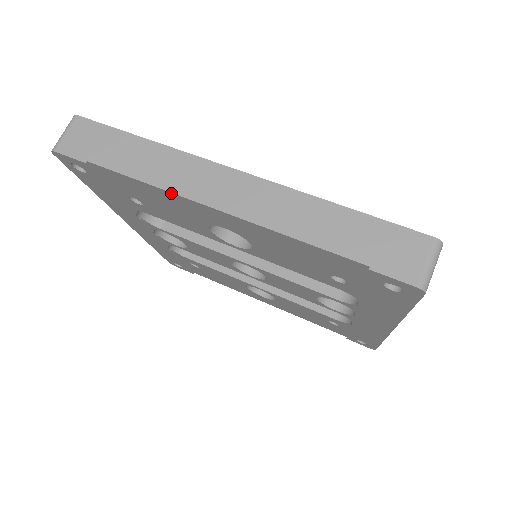
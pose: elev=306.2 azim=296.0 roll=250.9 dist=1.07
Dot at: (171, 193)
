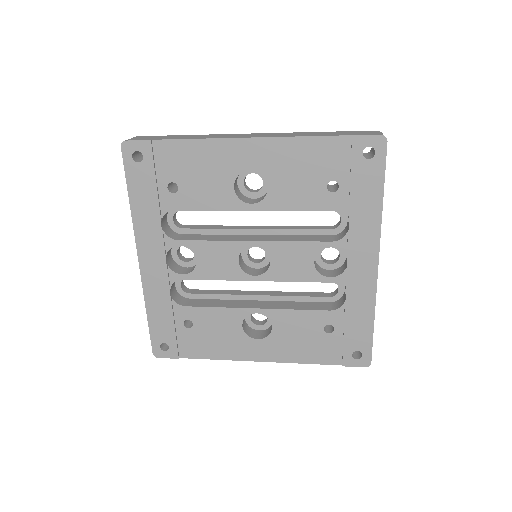
Dot at: (216, 139)
